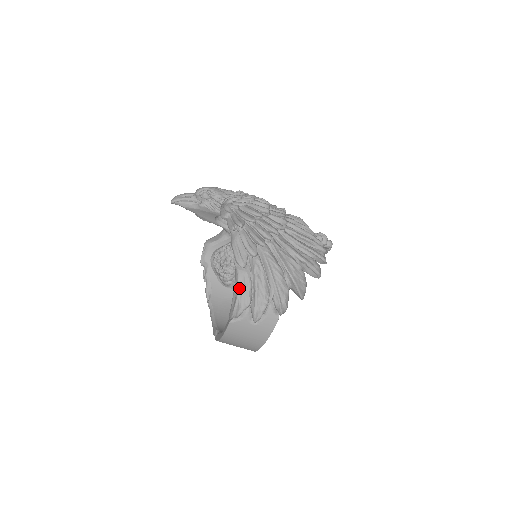
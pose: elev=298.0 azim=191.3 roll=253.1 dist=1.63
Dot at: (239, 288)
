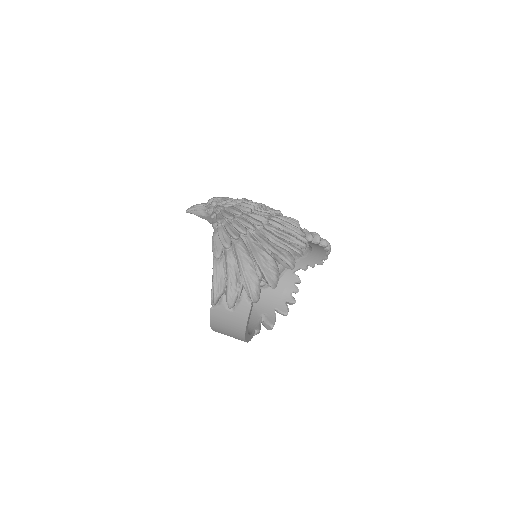
Dot at: (214, 276)
